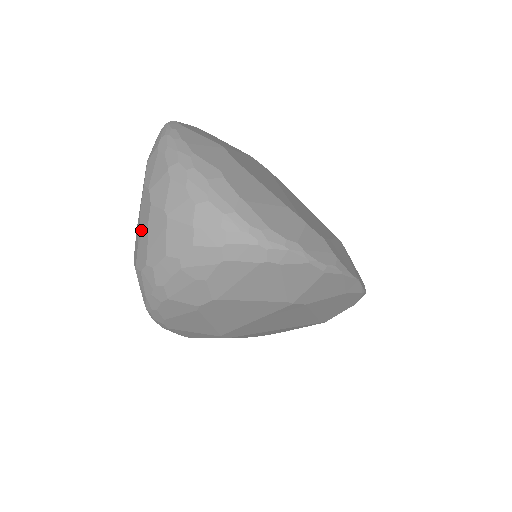
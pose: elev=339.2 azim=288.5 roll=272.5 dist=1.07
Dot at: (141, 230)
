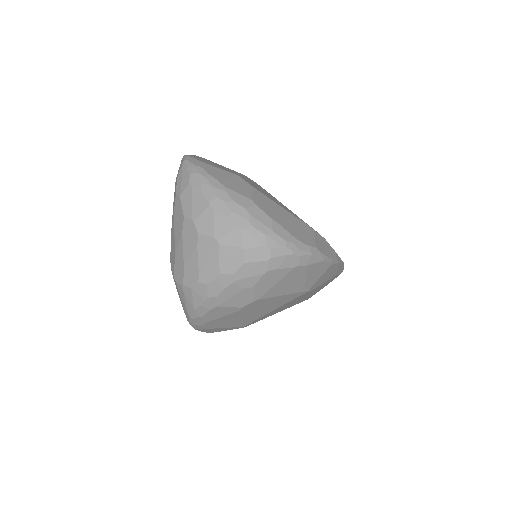
Dot at: (187, 254)
